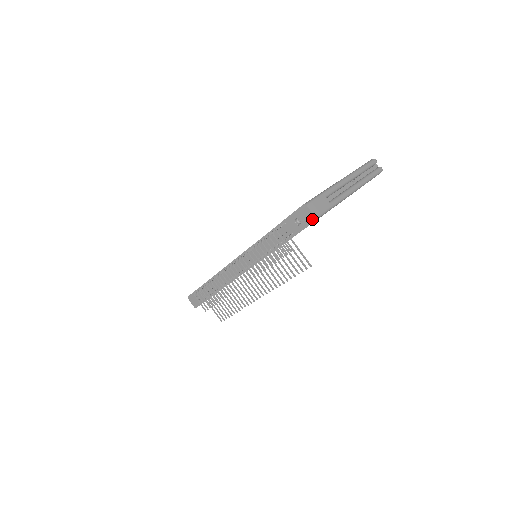
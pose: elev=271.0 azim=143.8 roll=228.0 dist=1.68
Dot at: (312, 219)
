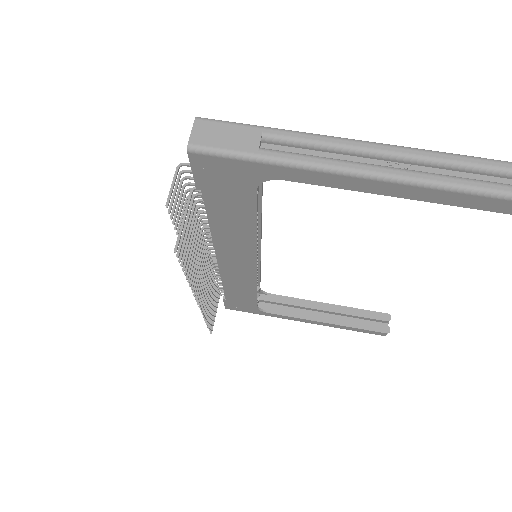
Dot at: (189, 148)
